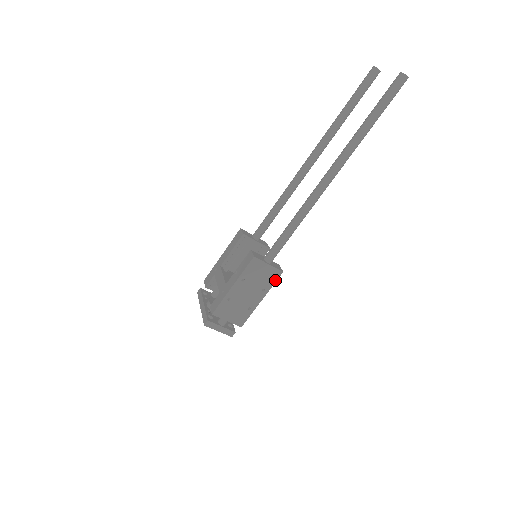
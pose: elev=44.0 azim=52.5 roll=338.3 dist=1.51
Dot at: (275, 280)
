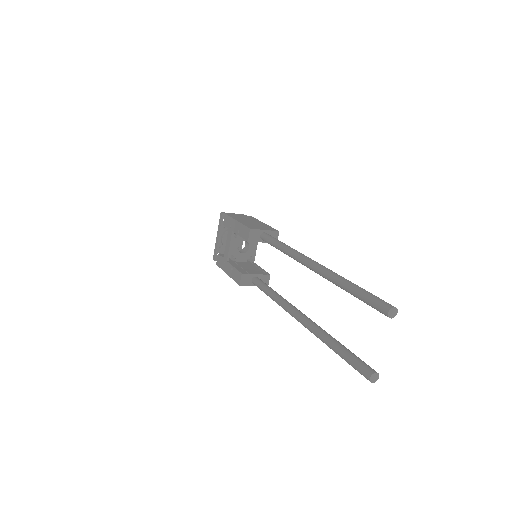
Dot at: occluded
